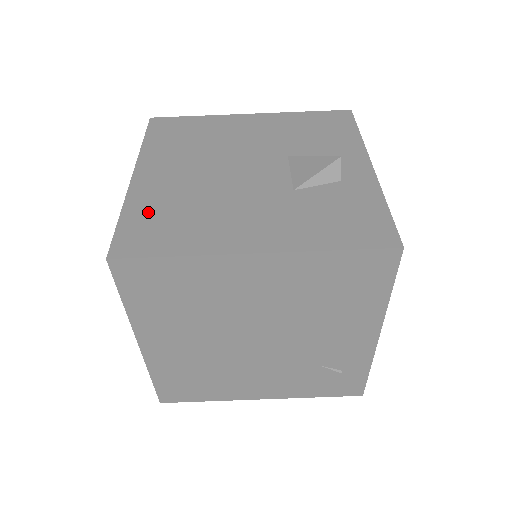
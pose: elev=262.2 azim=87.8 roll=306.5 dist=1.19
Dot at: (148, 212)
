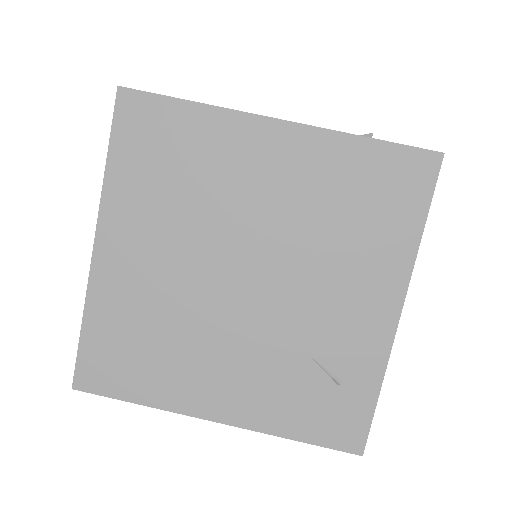
Dot at: occluded
